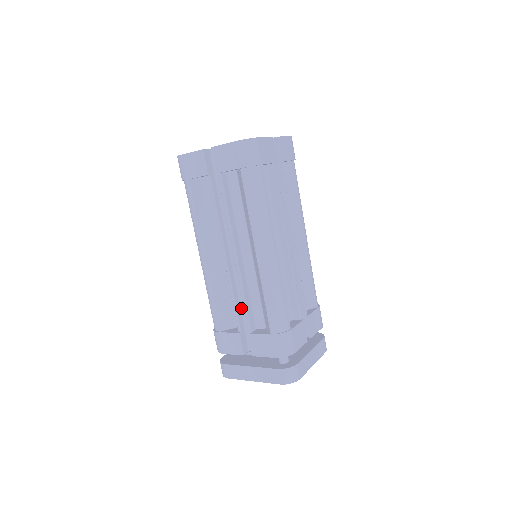
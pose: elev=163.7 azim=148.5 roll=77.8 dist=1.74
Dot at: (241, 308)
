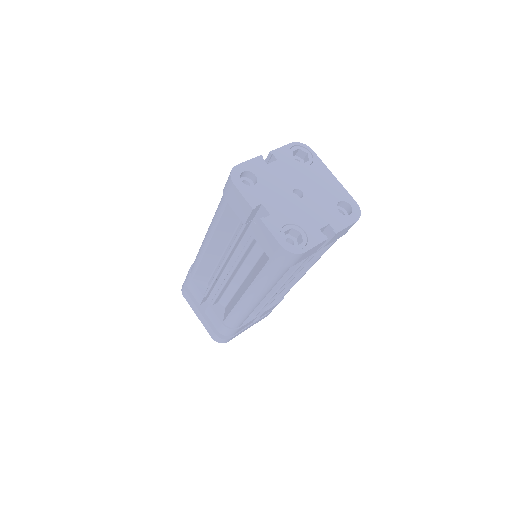
Dot at: (216, 286)
